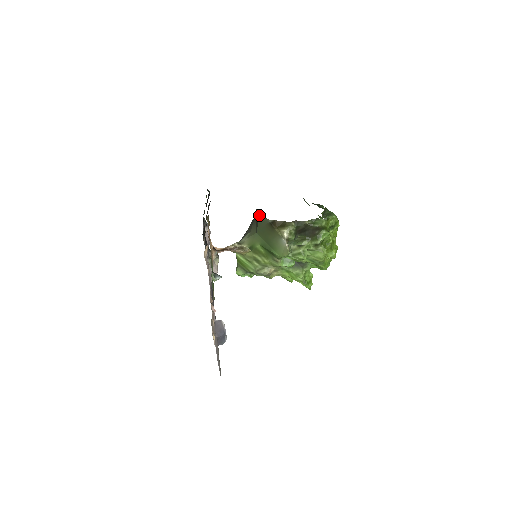
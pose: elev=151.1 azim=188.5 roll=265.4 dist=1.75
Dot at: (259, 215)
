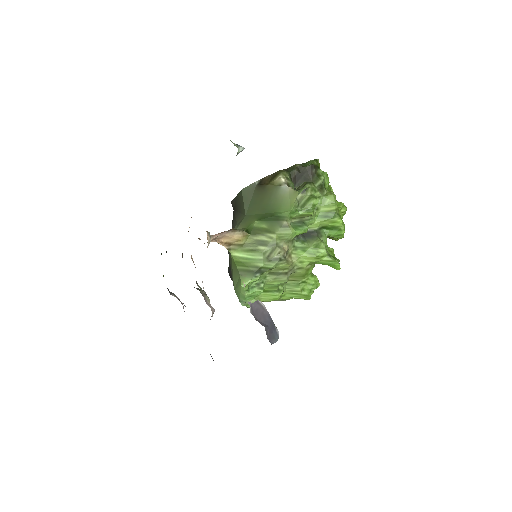
Dot at: occluded
